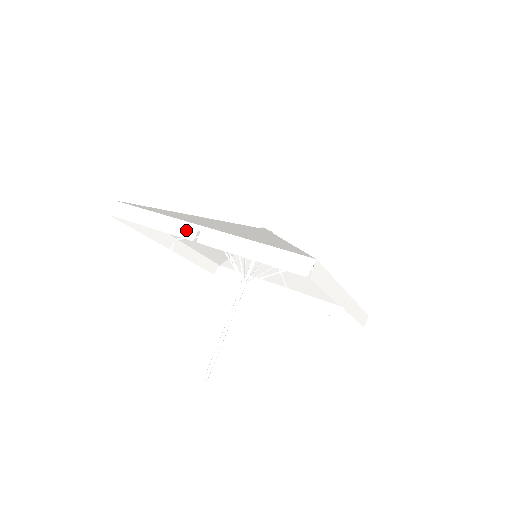
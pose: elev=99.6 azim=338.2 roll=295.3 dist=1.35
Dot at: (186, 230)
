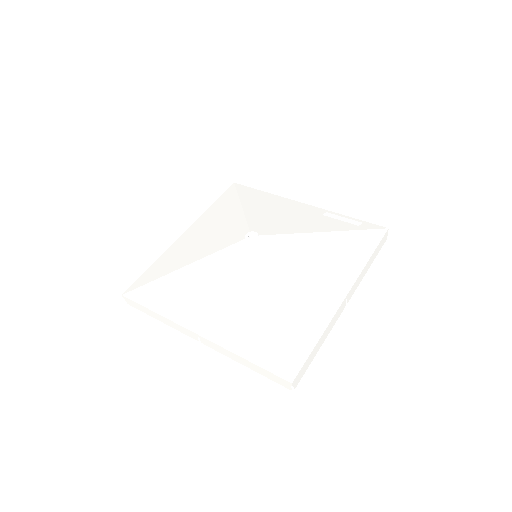
Dot at: (188, 333)
